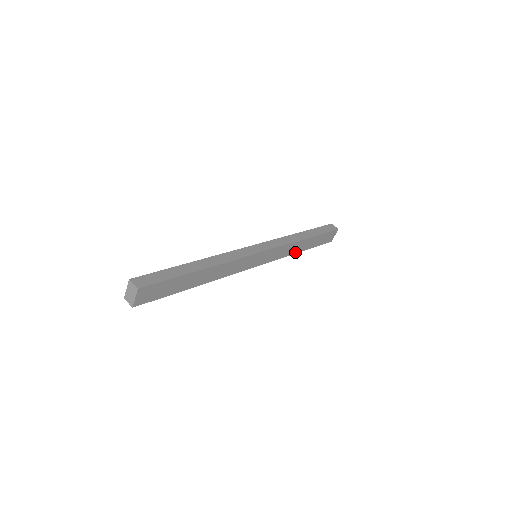
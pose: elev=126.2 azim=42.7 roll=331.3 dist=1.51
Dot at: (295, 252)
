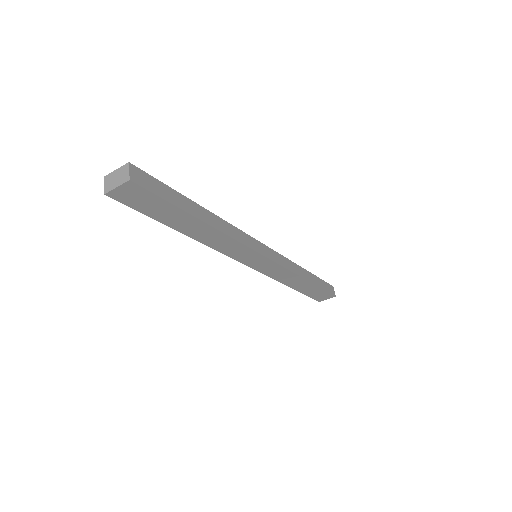
Dot at: (287, 283)
